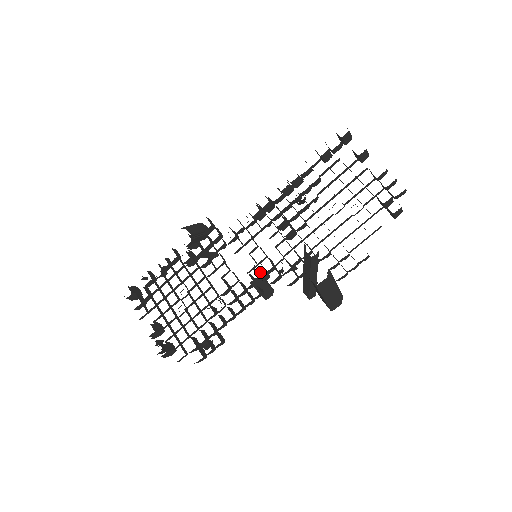
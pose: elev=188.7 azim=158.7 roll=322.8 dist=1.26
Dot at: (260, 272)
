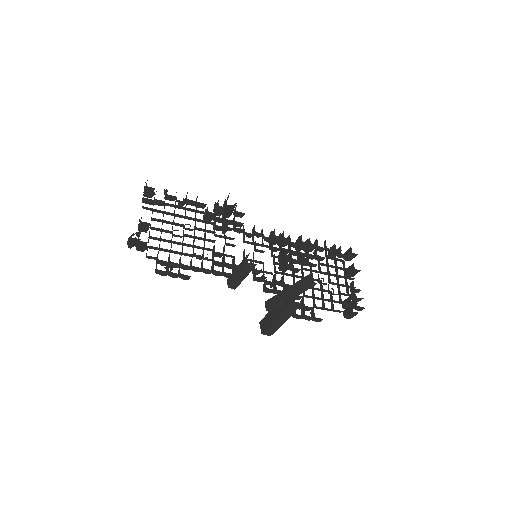
Dot at: occluded
